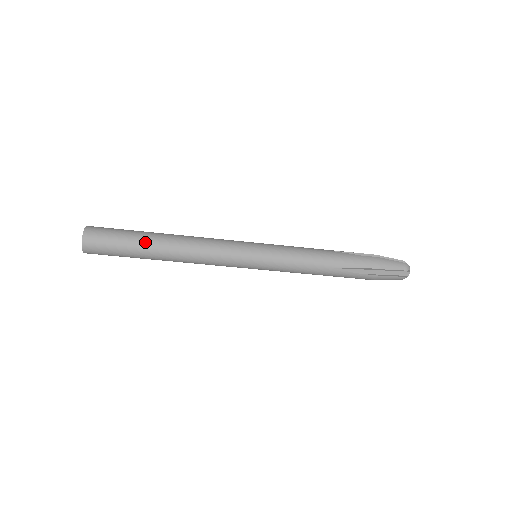
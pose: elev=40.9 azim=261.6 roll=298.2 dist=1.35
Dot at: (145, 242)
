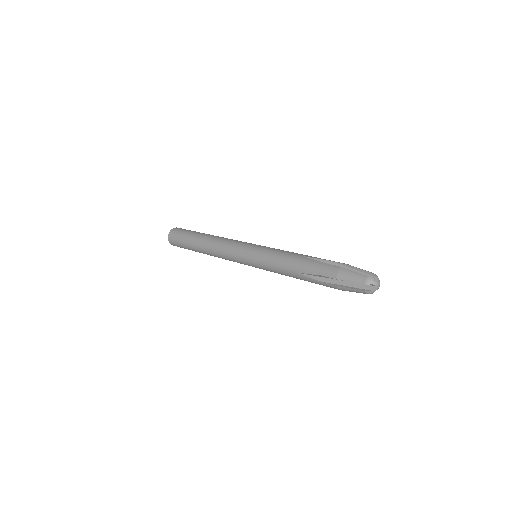
Dot at: occluded
